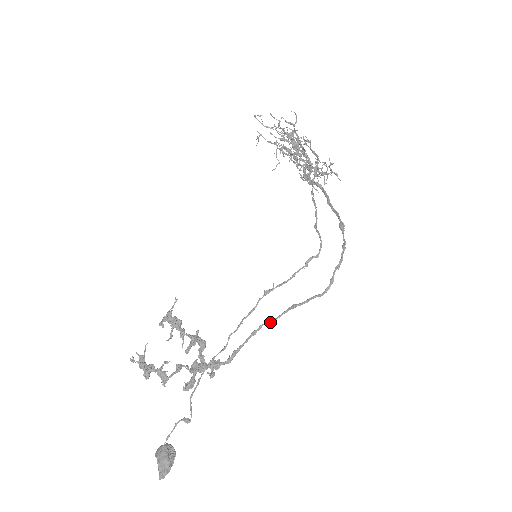
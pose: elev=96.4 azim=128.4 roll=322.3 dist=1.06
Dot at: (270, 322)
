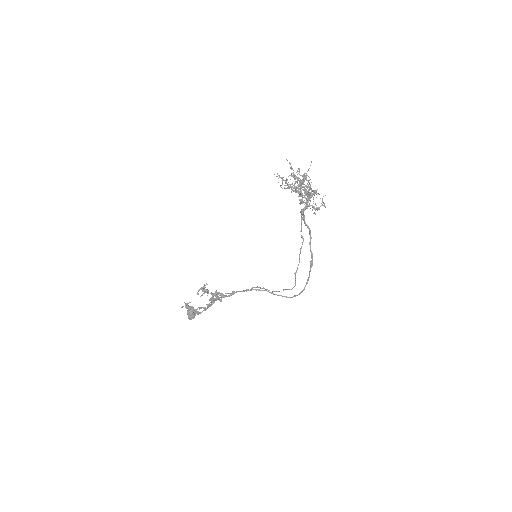
Dot at: occluded
